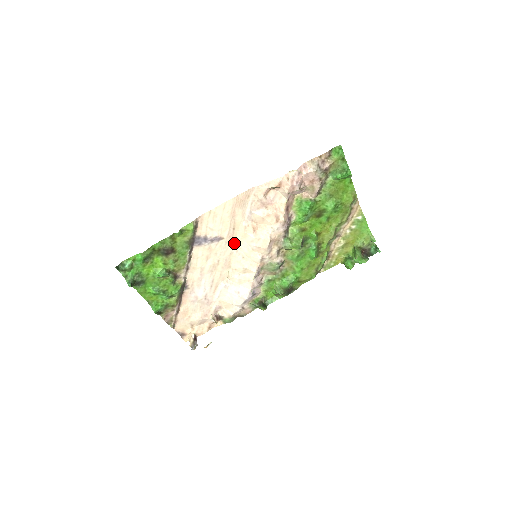
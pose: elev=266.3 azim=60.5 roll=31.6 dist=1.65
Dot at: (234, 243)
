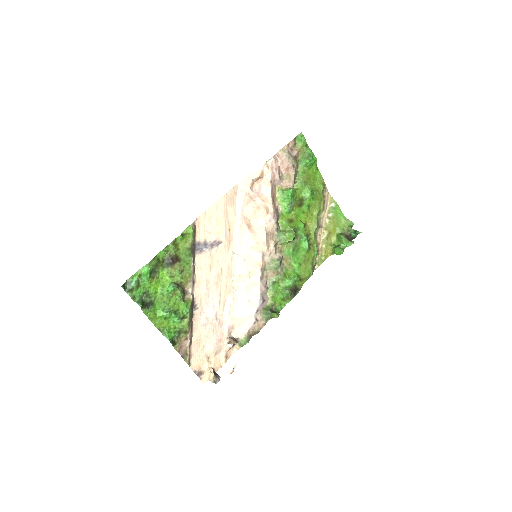
Dot at: (232, 246)
